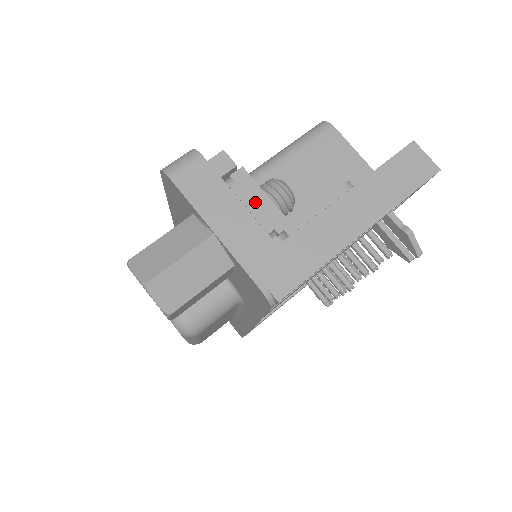
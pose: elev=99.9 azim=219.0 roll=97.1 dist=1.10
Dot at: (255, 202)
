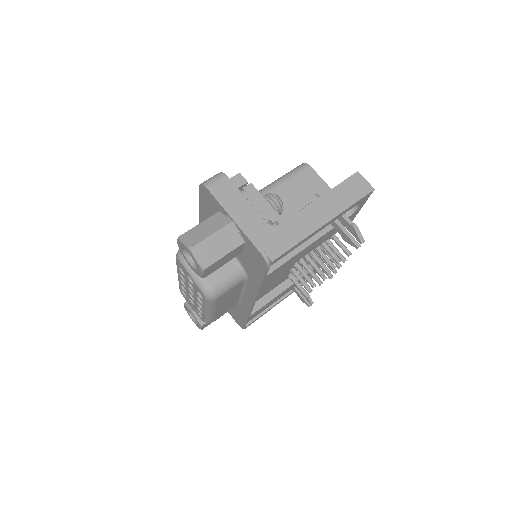
Dot at: (259, 204)
